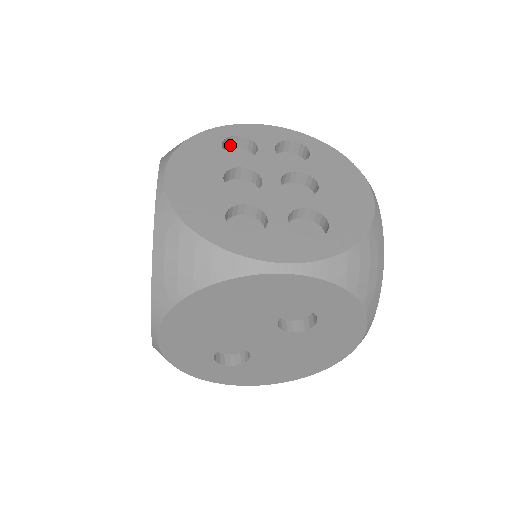
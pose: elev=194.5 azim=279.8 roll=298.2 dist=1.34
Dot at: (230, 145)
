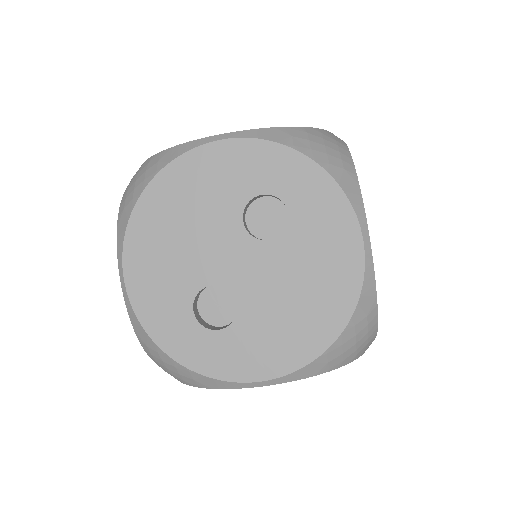
Dot at: occluded
